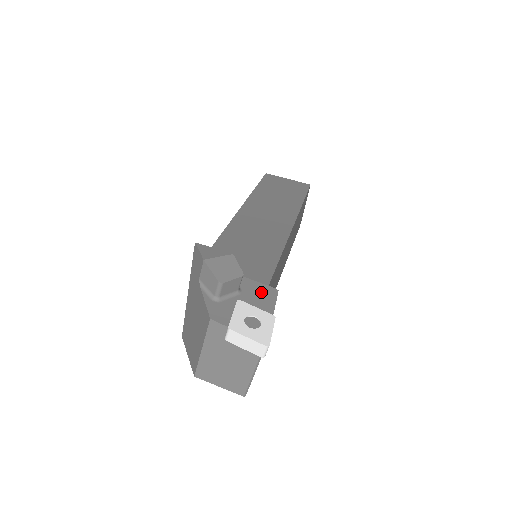
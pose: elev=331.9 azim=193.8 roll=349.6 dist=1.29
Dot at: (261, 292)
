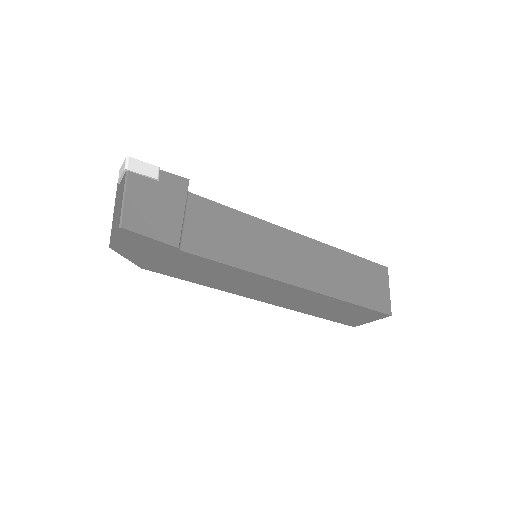
Dot at: occluded
